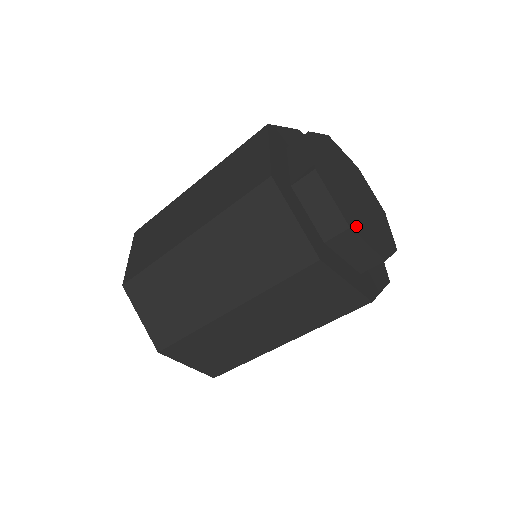
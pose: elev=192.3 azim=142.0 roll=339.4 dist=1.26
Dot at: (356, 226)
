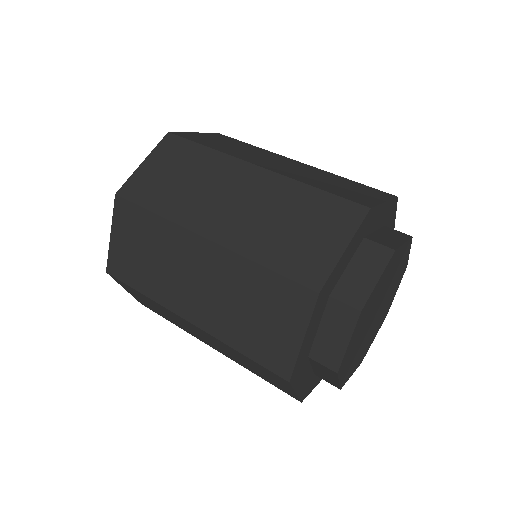
Dot at: (345, 365)
